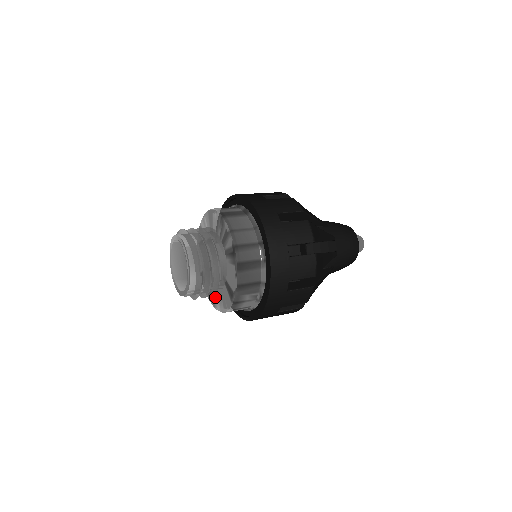
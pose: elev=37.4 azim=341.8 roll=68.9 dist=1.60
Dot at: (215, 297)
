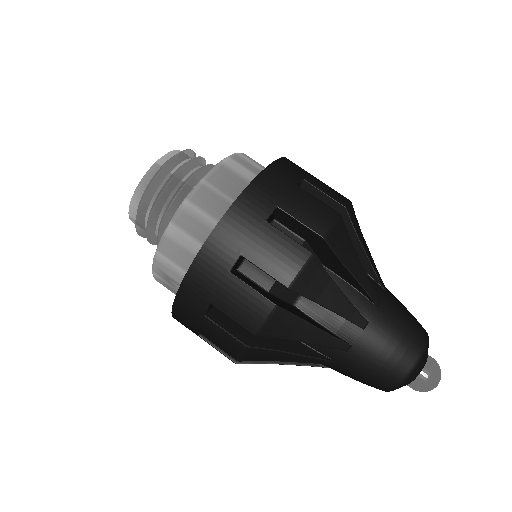
Dot at: occluded
